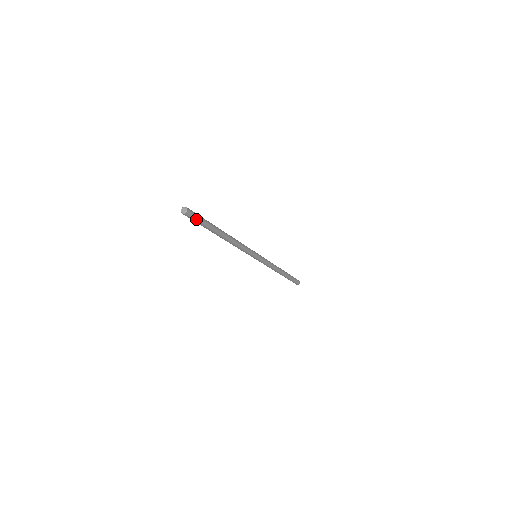
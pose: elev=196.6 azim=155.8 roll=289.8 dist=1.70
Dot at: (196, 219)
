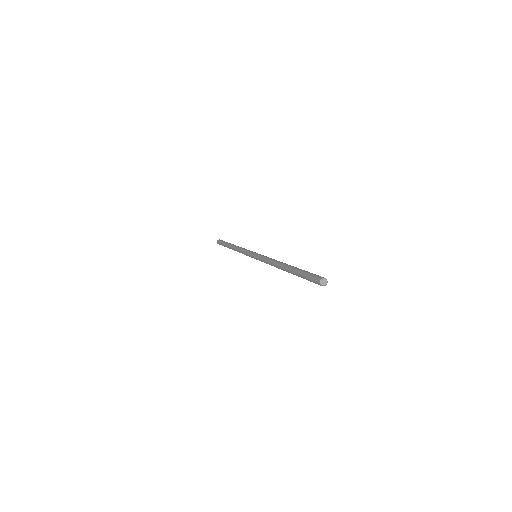
Dot at: (313, 282)
